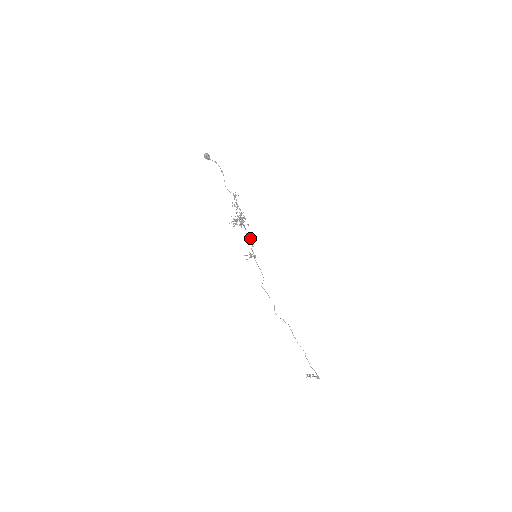
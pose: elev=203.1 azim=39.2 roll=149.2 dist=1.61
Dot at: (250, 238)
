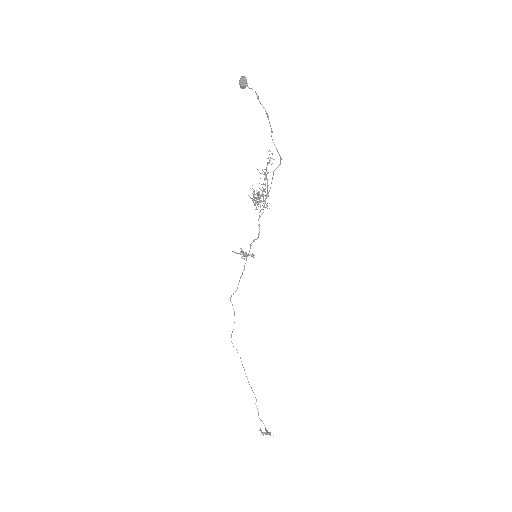
Dot at: occluded
